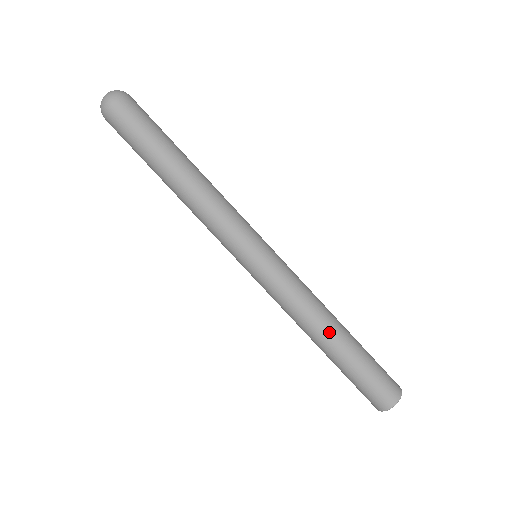
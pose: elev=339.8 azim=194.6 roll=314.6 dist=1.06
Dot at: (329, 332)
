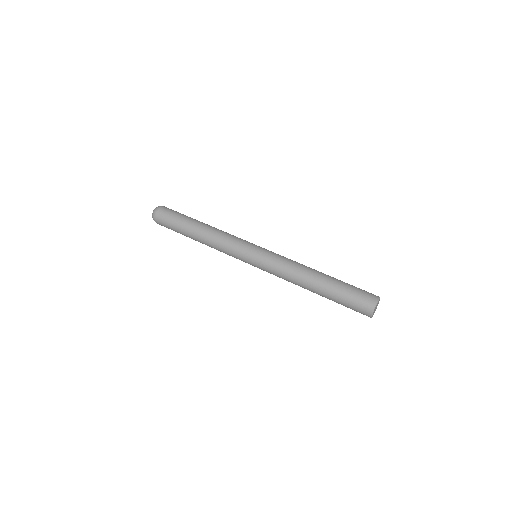
Dot at: (310, 281)
